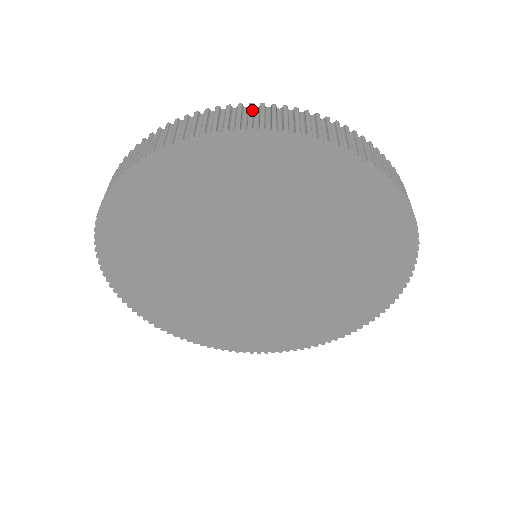
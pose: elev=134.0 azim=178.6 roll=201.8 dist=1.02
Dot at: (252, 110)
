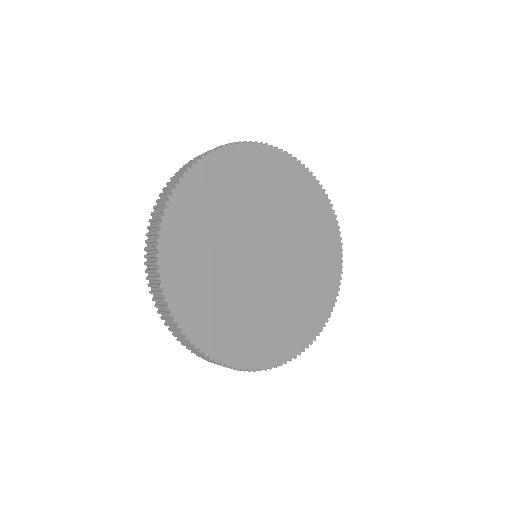
Dot at: occluded
